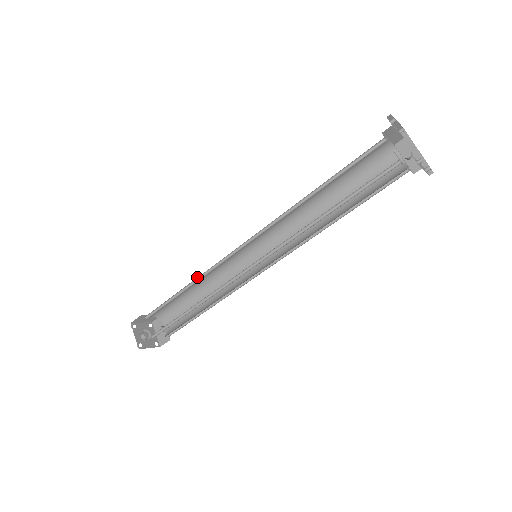
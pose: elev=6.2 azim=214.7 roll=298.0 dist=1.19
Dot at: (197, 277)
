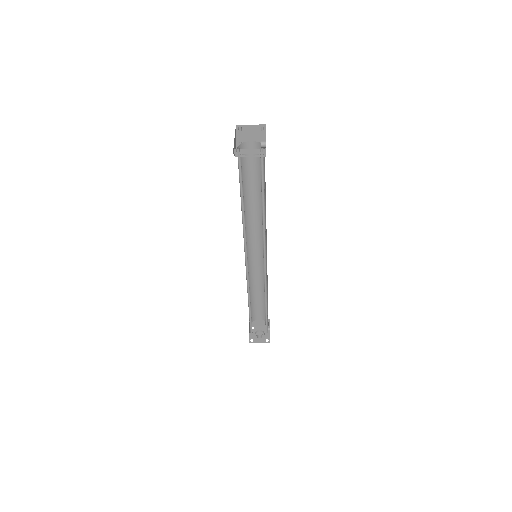
Dot at: (249, 282)
